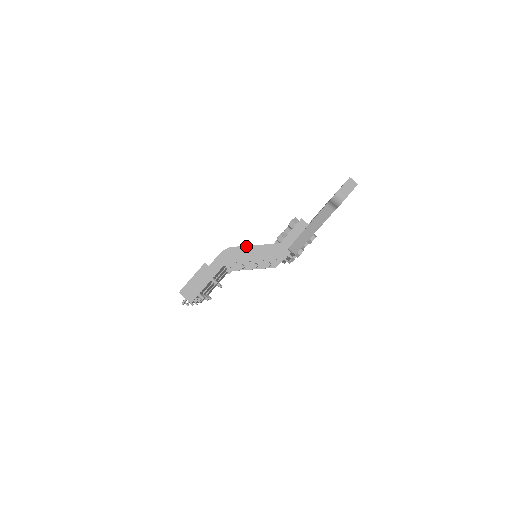
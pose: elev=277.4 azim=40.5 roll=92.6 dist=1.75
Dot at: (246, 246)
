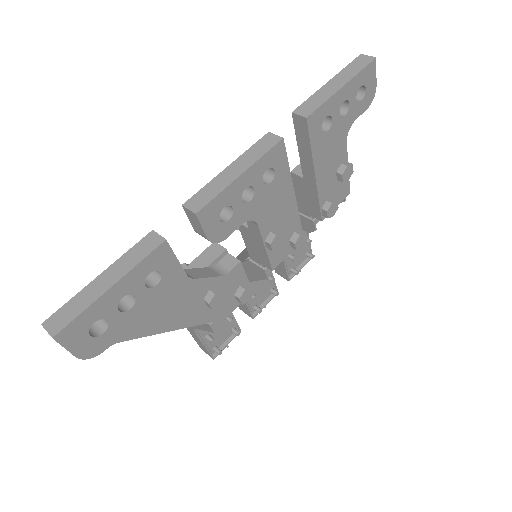
Dot at: occluded
